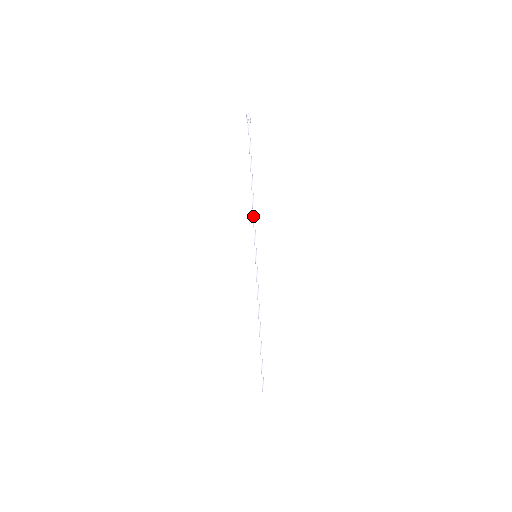
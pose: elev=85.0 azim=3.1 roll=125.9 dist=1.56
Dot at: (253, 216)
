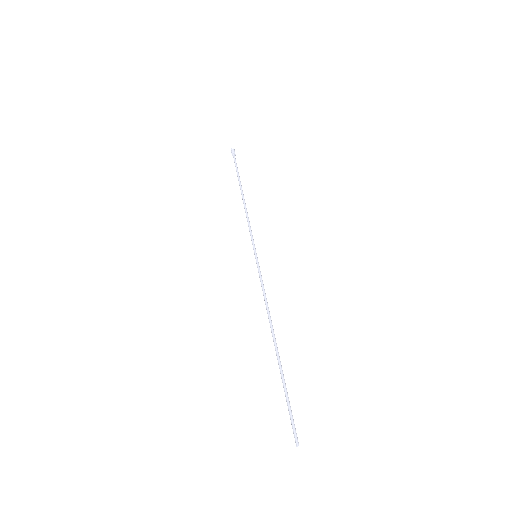
Dot at: (247, 221)
